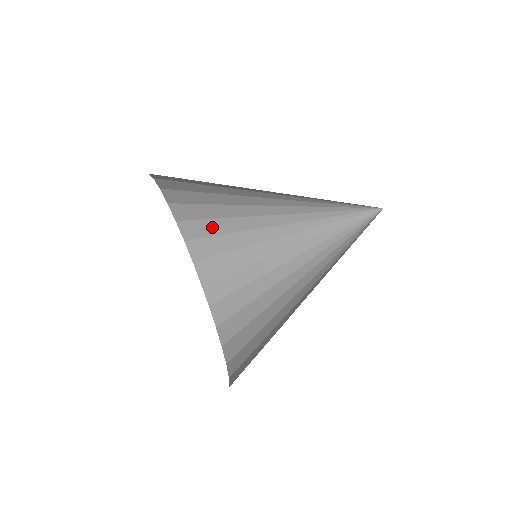
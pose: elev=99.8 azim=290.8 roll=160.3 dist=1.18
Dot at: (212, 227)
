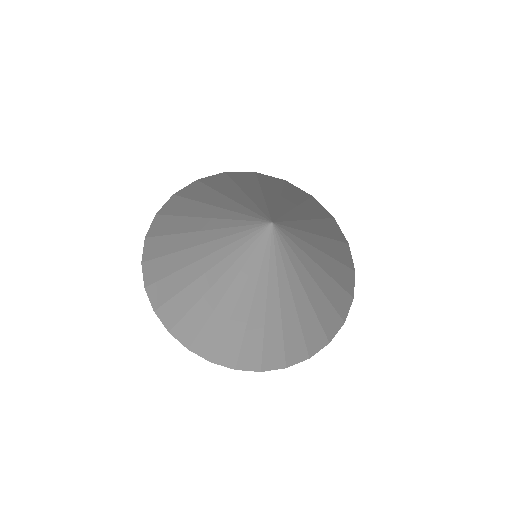
Dot at: (186, 299)
